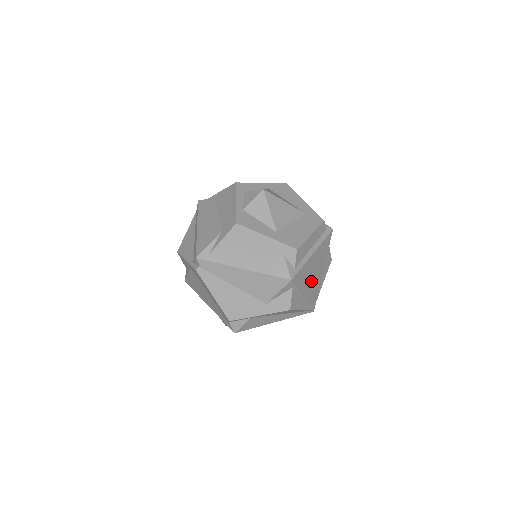
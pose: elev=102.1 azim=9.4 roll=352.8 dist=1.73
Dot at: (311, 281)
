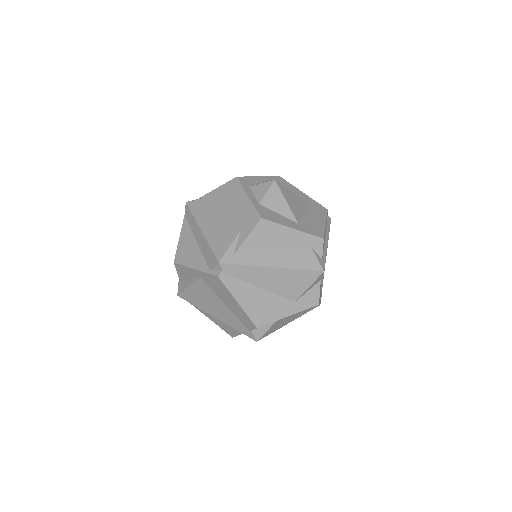
Dot at: occluded
